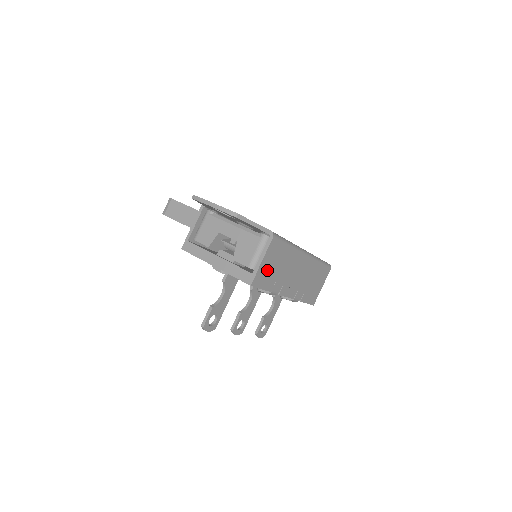
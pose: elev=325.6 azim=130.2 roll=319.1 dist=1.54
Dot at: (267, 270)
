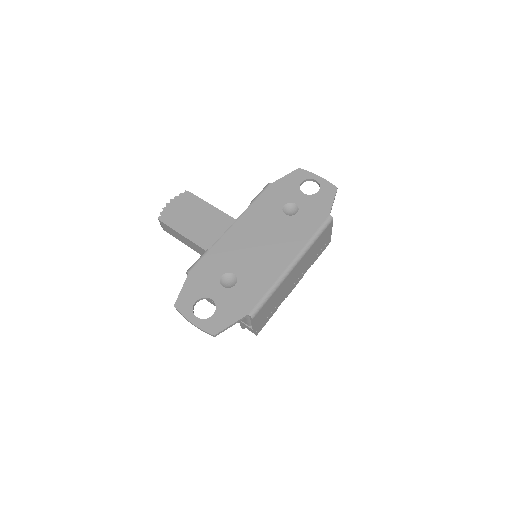
Dot at: (263, 318)
